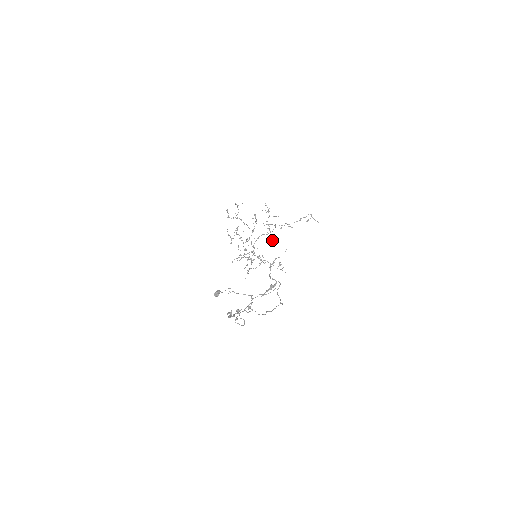
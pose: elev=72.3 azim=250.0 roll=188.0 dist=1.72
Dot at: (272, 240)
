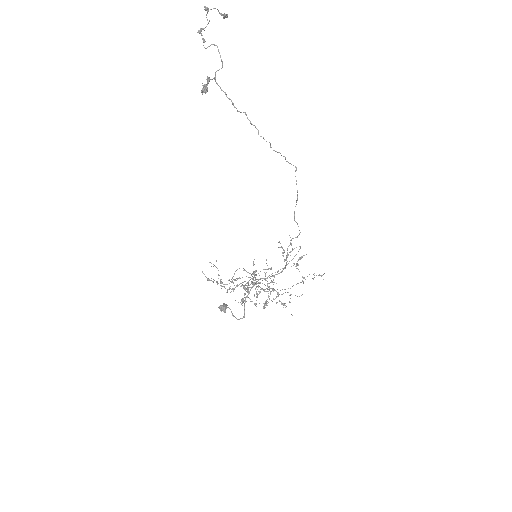
Dot at: (283, 304)
